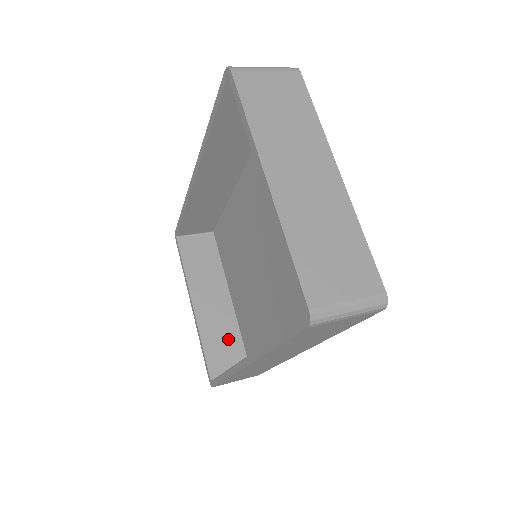
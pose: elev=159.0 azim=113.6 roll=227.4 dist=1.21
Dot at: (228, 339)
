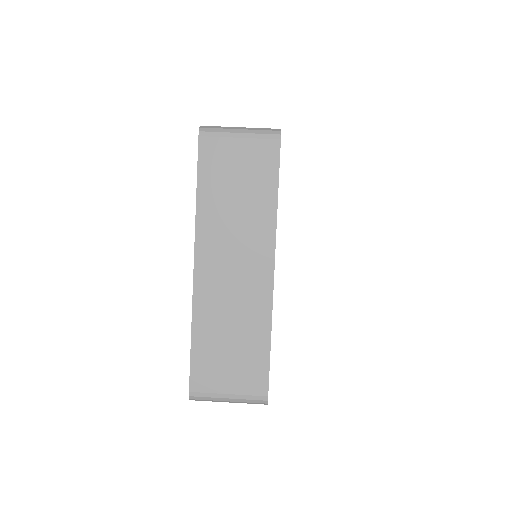
Dot at: occluded
